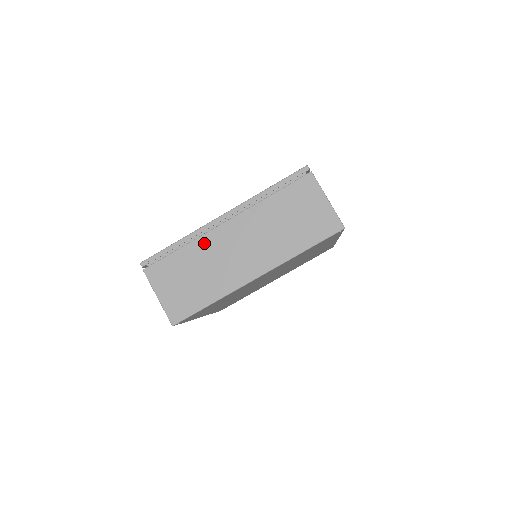
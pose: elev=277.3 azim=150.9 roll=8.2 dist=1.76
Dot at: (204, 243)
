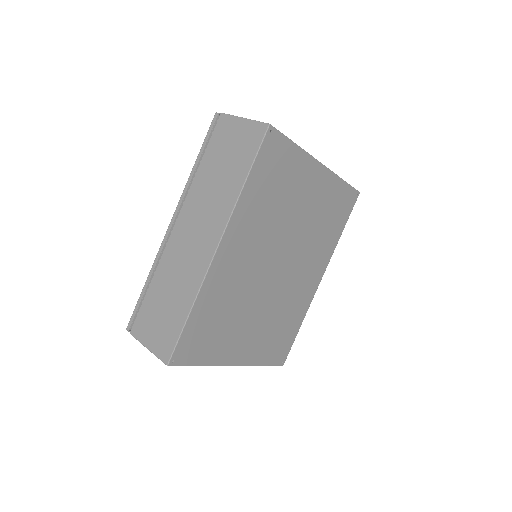
Dot at: occluded
